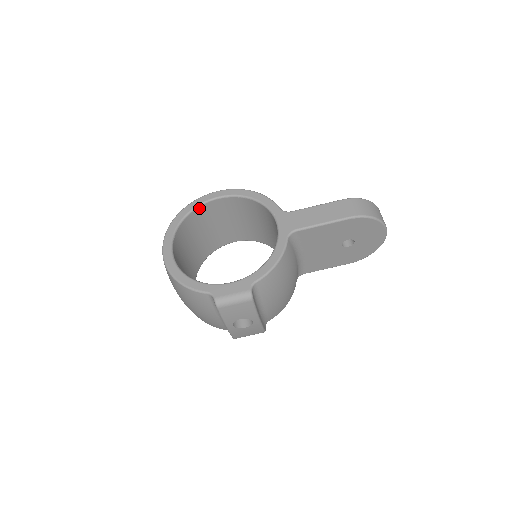
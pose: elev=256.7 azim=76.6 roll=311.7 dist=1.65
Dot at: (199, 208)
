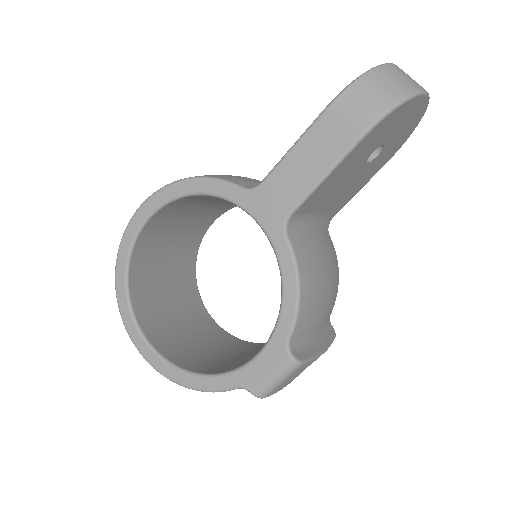
Dot at: (133, 252)
